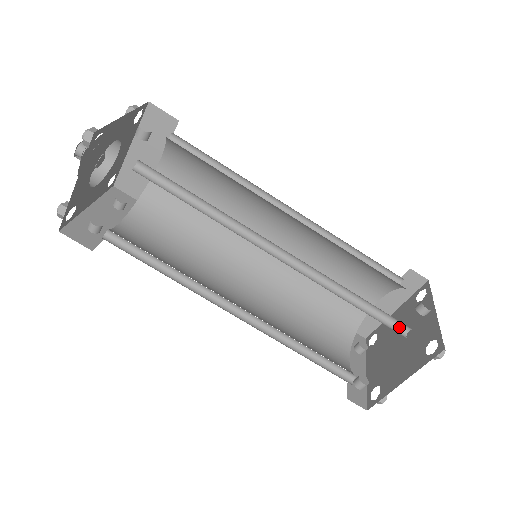
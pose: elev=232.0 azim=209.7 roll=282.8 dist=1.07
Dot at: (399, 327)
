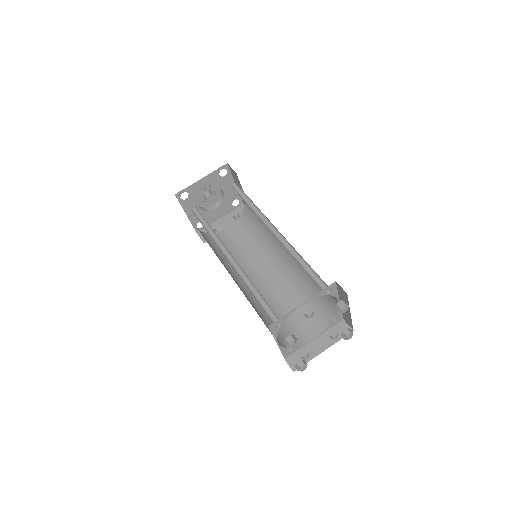
Dot at: occluded
